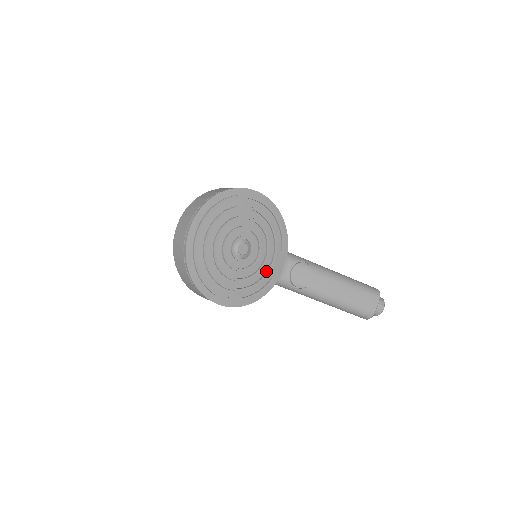
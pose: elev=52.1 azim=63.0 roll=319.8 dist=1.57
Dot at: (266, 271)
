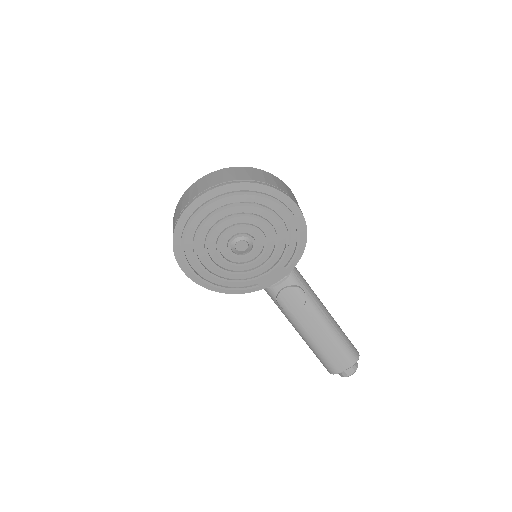
Dot at: (256, 276)
